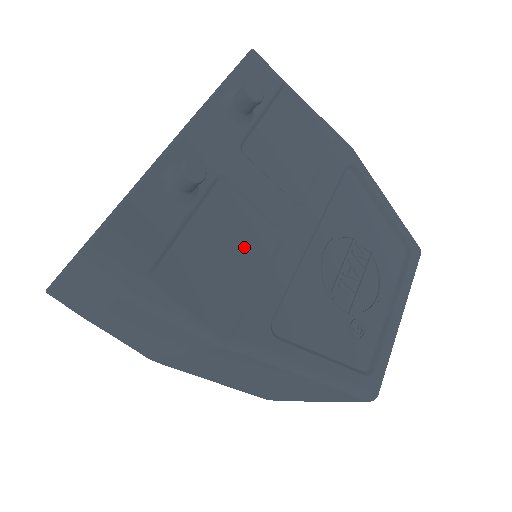
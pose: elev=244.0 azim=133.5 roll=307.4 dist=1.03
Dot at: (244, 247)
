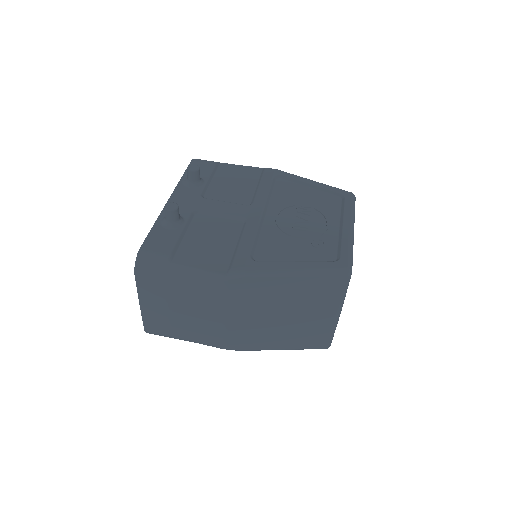
Dot at: (222, 234)
